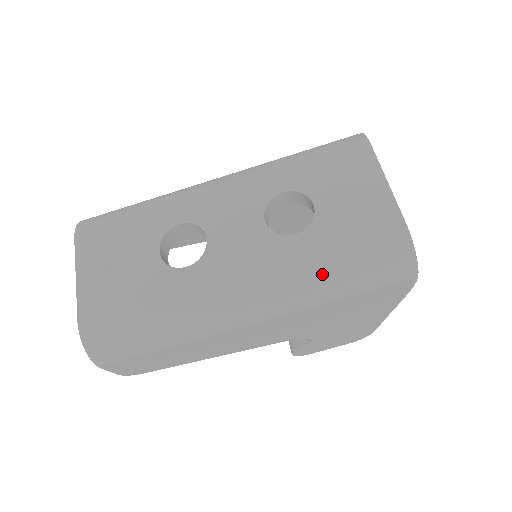
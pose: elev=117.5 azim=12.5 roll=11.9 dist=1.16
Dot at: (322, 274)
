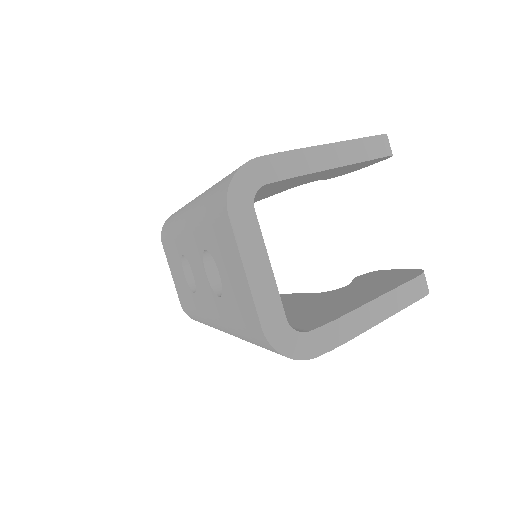
Dot at: (242, 337)
